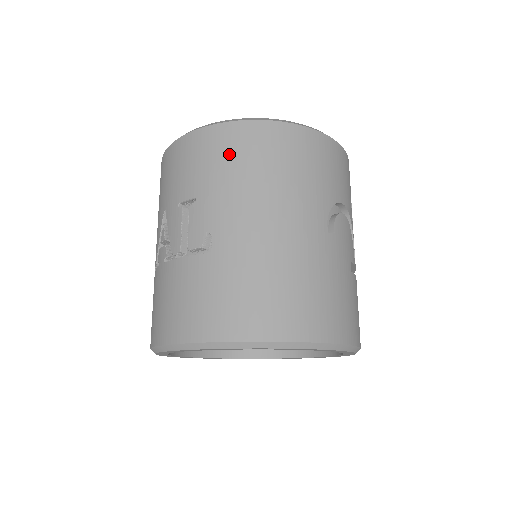
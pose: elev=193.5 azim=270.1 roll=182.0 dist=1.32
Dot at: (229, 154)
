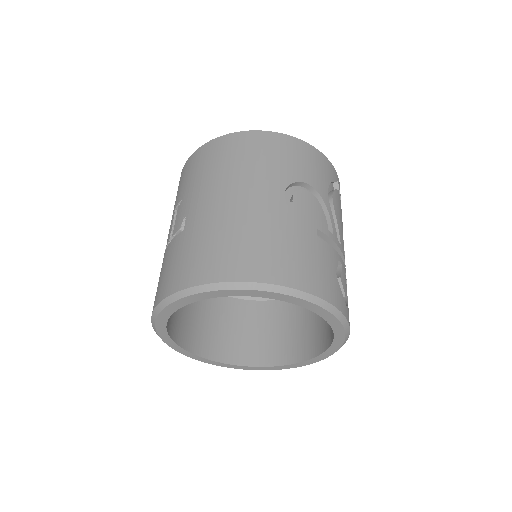
Dot at: (204, 162)
